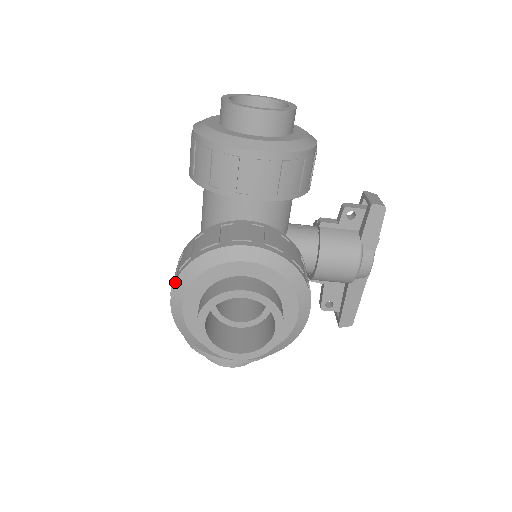
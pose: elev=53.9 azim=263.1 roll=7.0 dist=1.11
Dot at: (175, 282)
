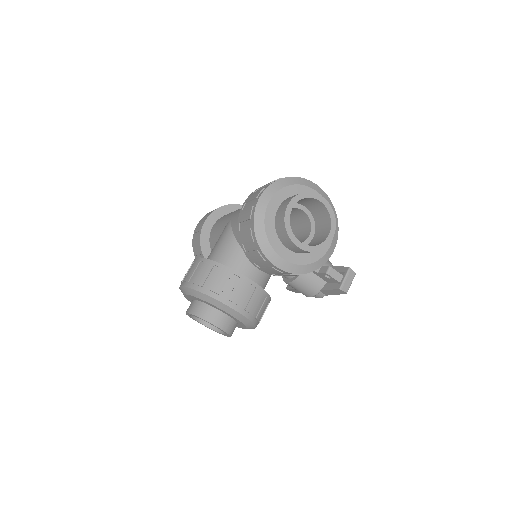
Dot at: (187, 287)
